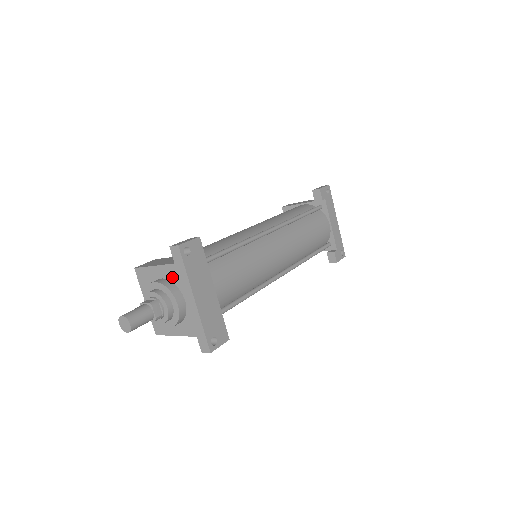
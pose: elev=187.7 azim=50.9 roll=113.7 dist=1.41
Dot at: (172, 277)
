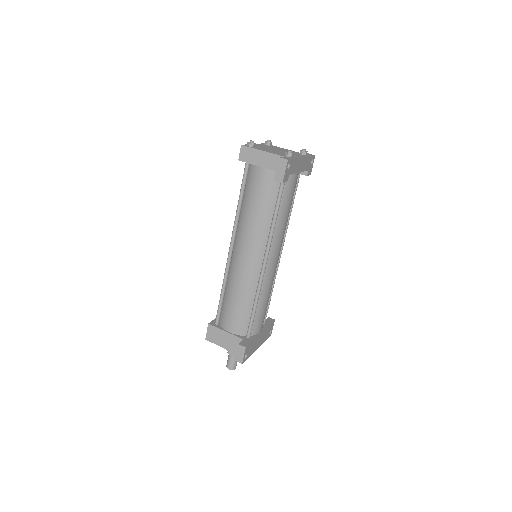
Dot at: occluded
